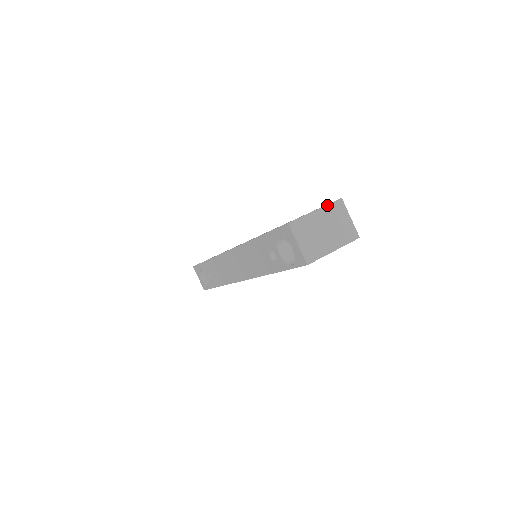
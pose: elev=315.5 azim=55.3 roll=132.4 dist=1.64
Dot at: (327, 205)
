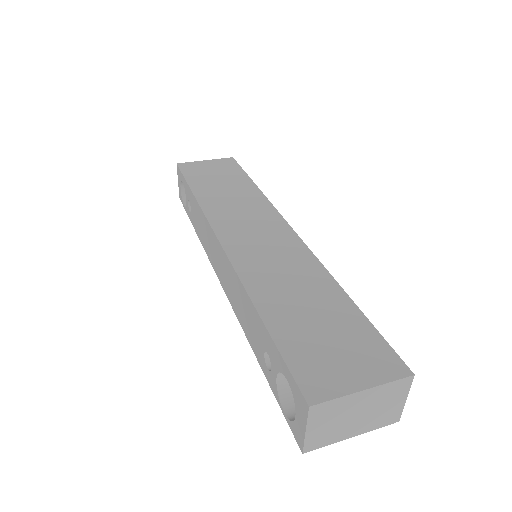
Dot at: (386, 384)
